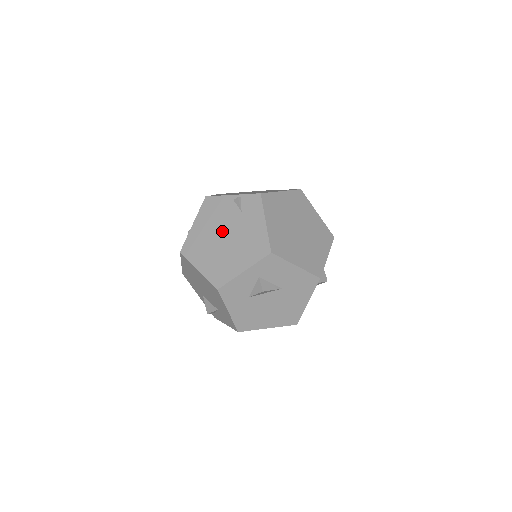
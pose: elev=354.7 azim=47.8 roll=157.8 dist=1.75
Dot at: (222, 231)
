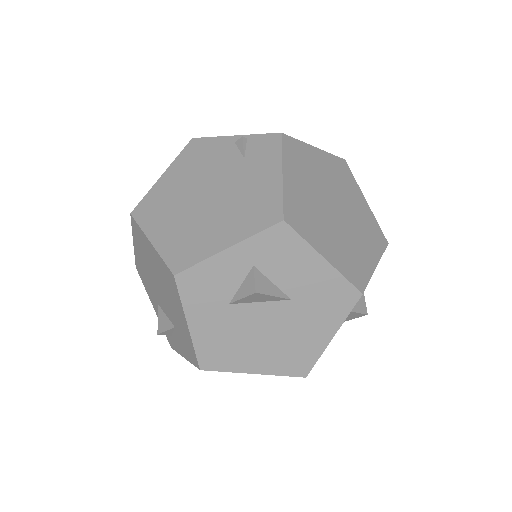
Dot at: (205, 185)
